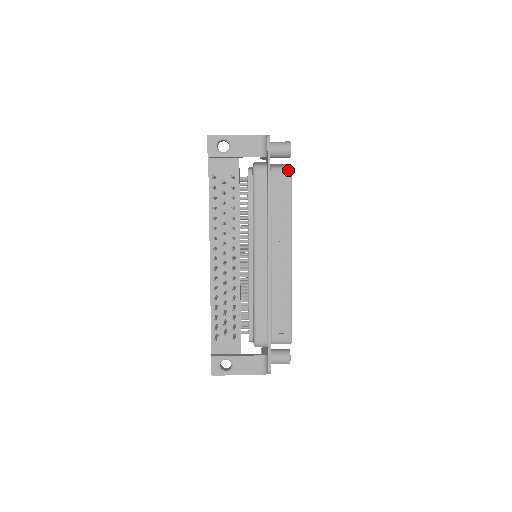
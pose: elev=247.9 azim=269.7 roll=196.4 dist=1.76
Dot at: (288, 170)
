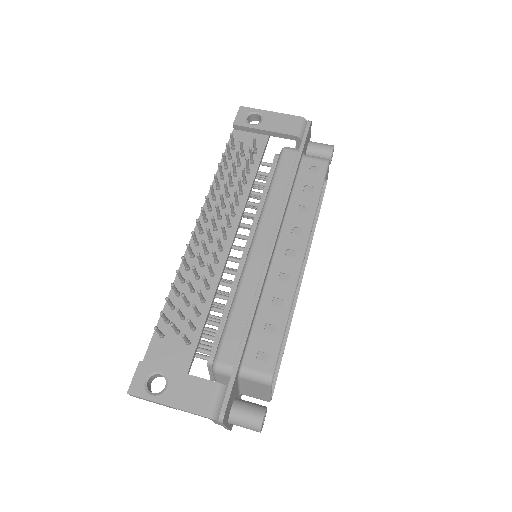
Dot at: (324, 159)
